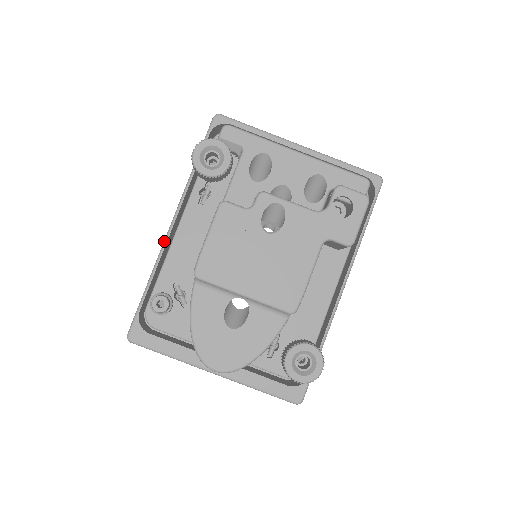
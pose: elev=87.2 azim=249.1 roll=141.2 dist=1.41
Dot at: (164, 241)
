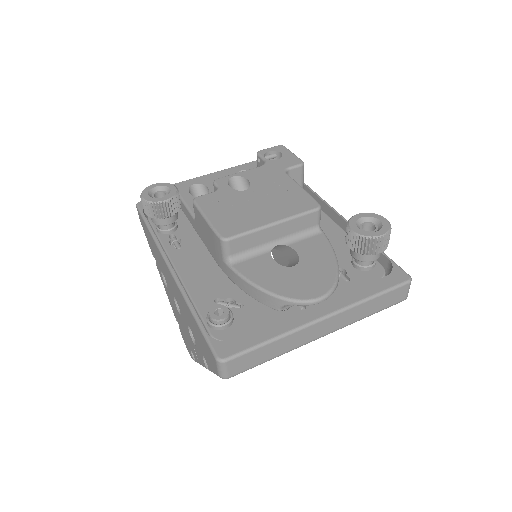
Dot at: (174, 278)
